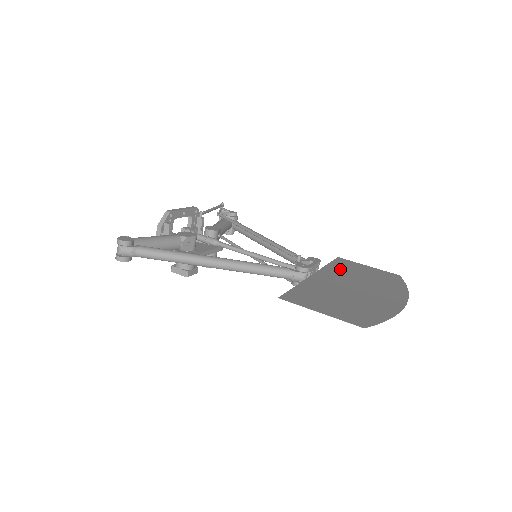
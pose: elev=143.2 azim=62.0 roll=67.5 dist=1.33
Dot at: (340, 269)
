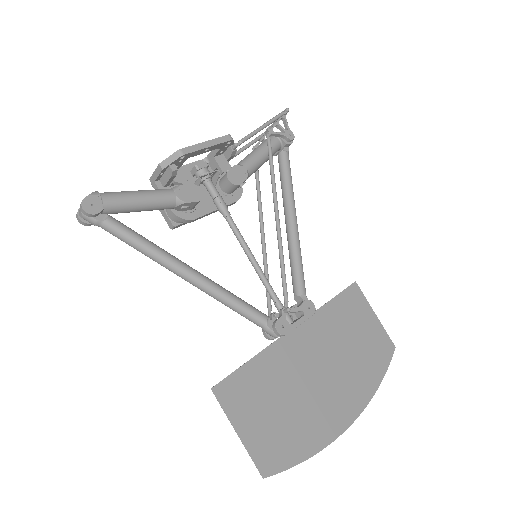
Dot at: (335, 319)
